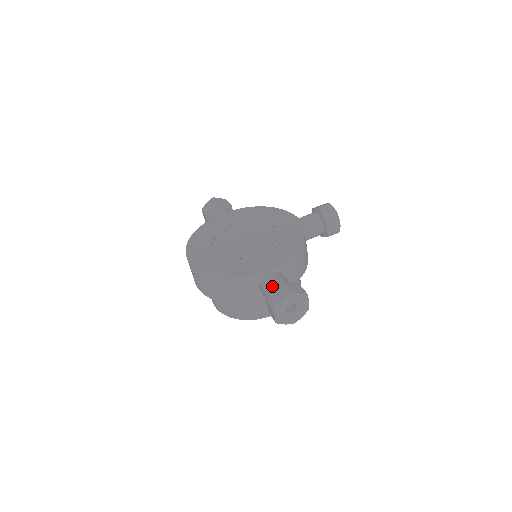
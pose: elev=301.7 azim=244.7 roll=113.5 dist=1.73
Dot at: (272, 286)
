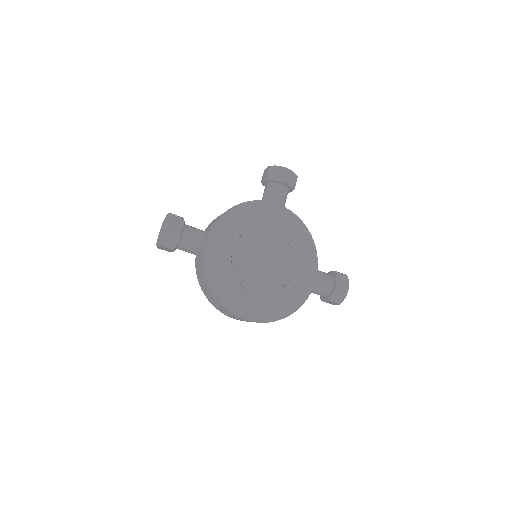
Dot at: (326, 289)
